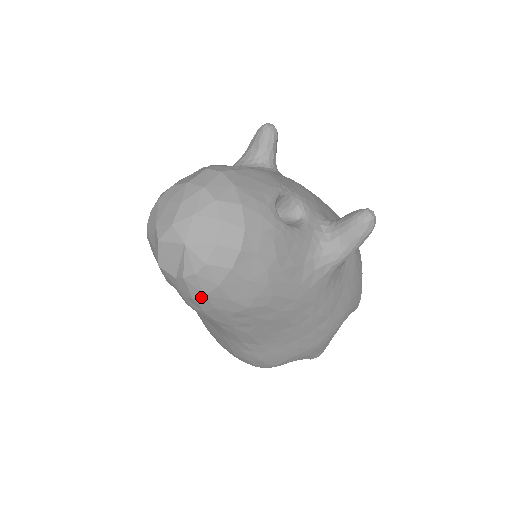
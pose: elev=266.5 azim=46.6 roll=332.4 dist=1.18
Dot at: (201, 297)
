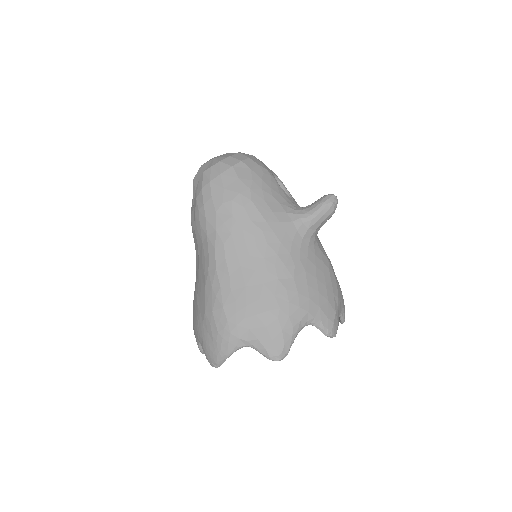
Dot at: (207, 185)
